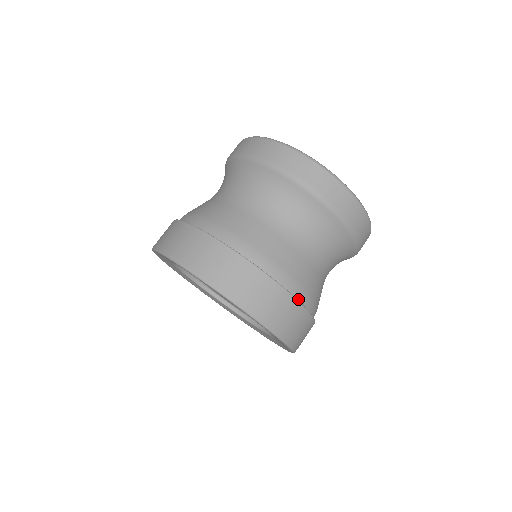
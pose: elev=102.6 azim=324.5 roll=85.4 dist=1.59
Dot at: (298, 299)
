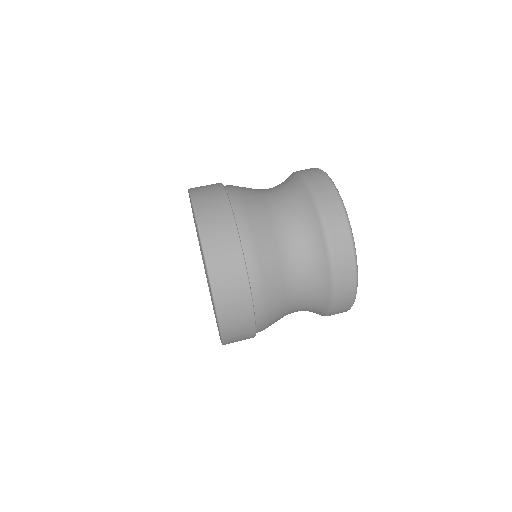
Dot at: (240, 234)
